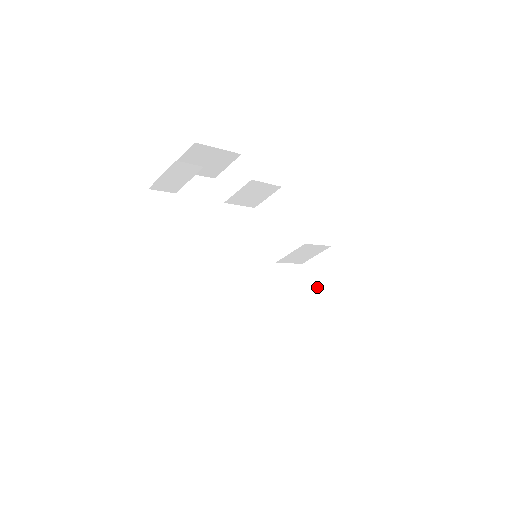
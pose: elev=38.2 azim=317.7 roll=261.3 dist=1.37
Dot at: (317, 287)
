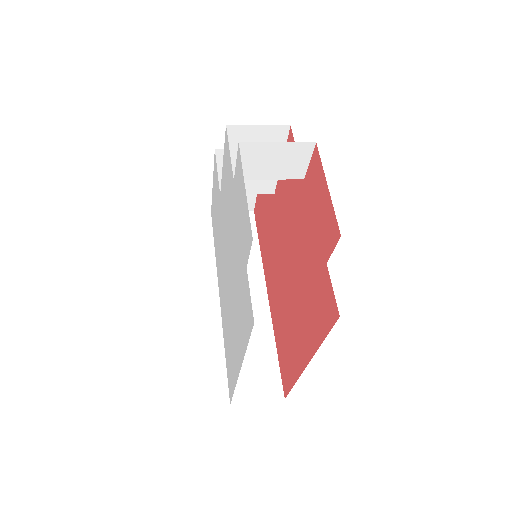
Dot at: (221, 176)
